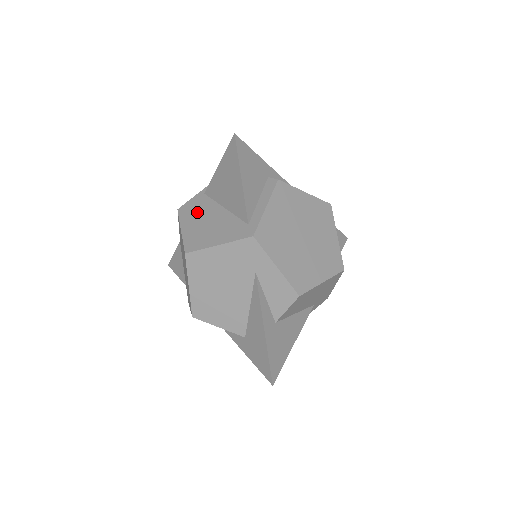
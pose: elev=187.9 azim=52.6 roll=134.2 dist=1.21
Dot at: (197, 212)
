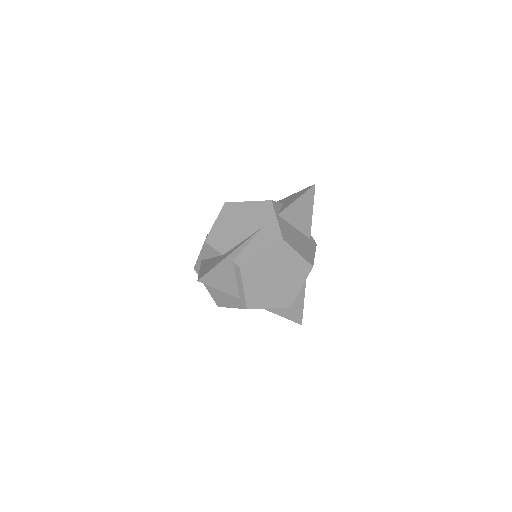
Dot at: occluded
